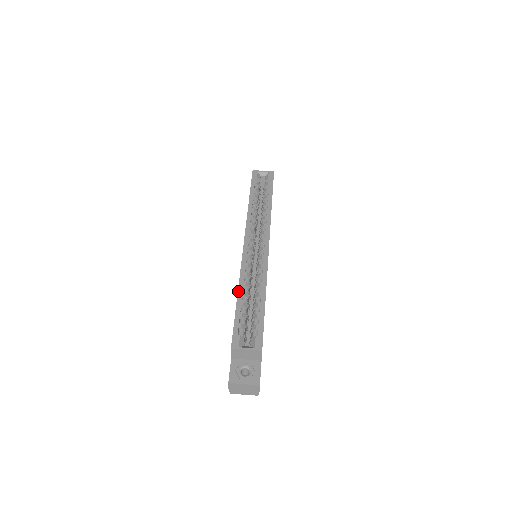
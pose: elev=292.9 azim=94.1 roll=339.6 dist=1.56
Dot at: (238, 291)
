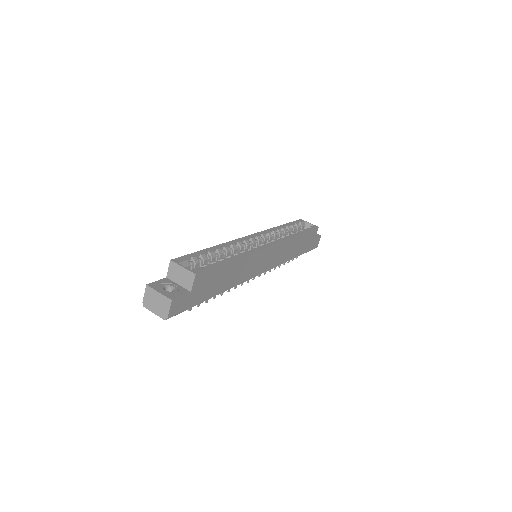
Dot at: (215, 246)
